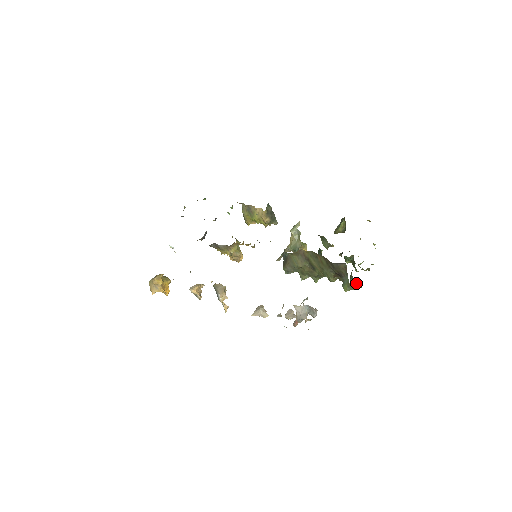
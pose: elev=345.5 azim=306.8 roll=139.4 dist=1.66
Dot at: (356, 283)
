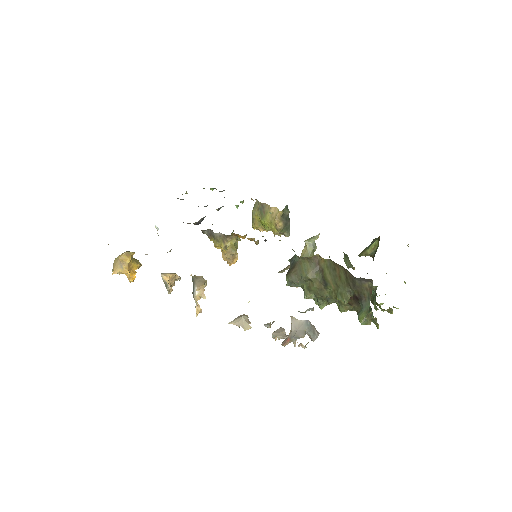
Dot at: (375, 318)
